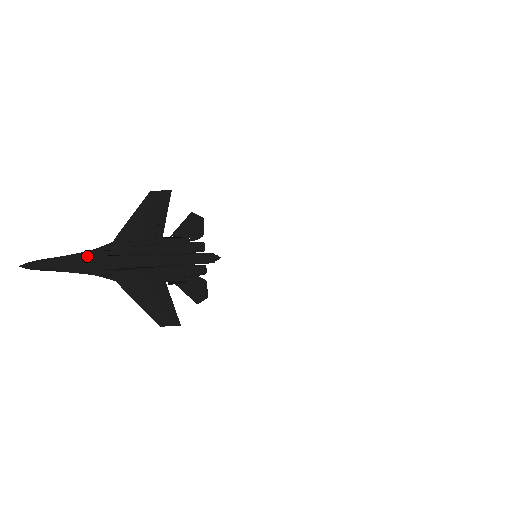
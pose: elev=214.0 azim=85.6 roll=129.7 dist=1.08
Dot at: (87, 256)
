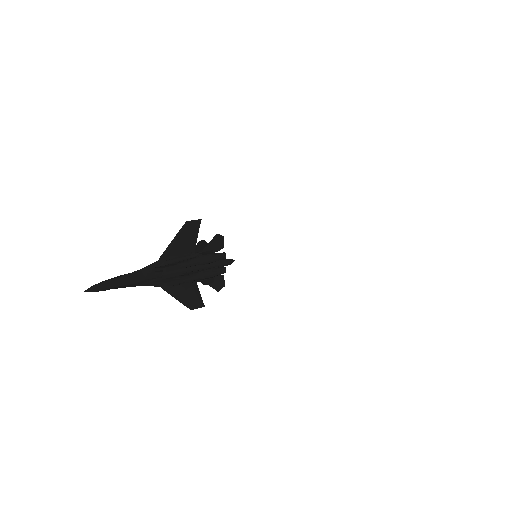
Dot at: (140, 274)
